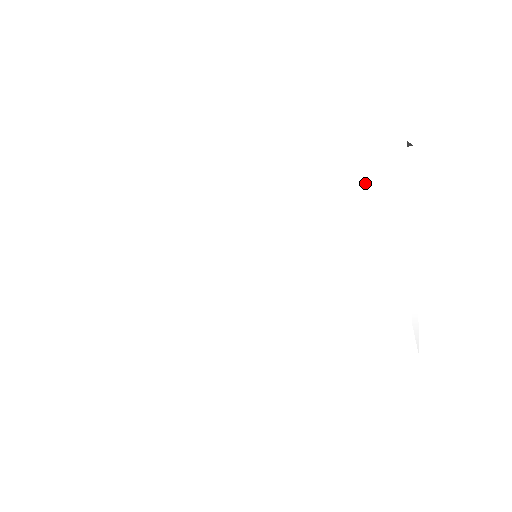
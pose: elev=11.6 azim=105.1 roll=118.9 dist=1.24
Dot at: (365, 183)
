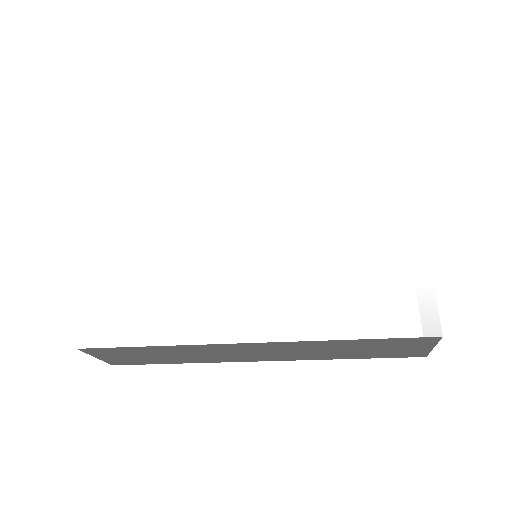
Dot at: (368, 166)
